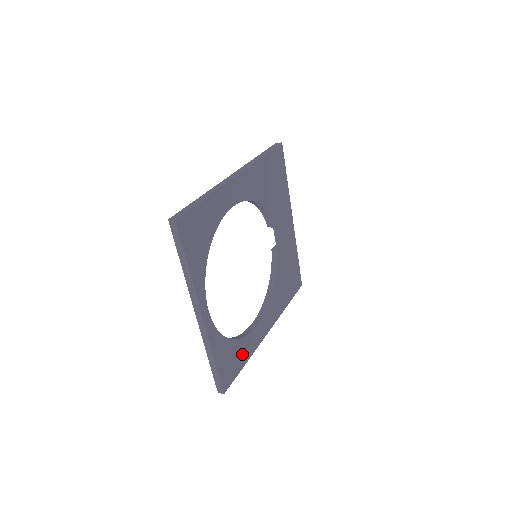
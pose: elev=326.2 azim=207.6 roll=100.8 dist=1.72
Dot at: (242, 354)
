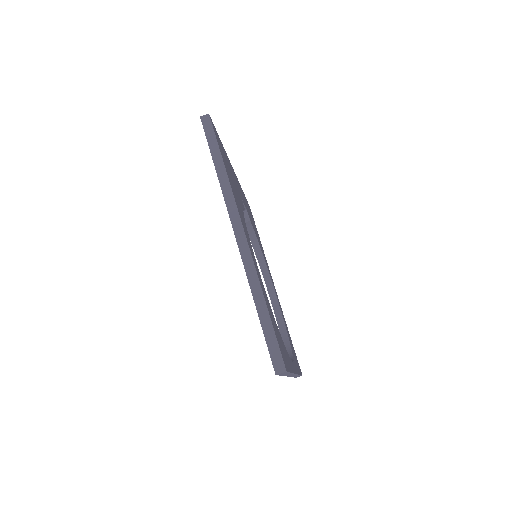
Dot at: occluded
